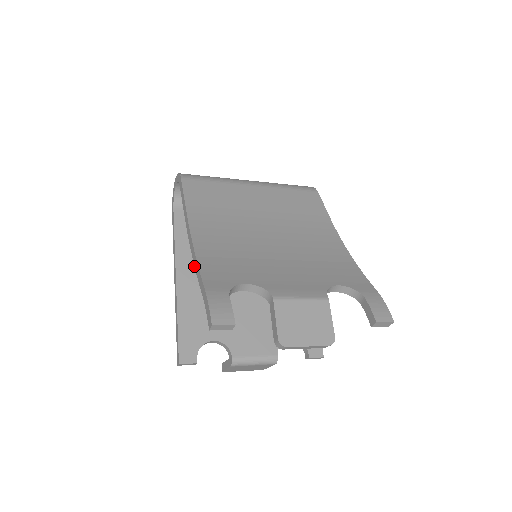
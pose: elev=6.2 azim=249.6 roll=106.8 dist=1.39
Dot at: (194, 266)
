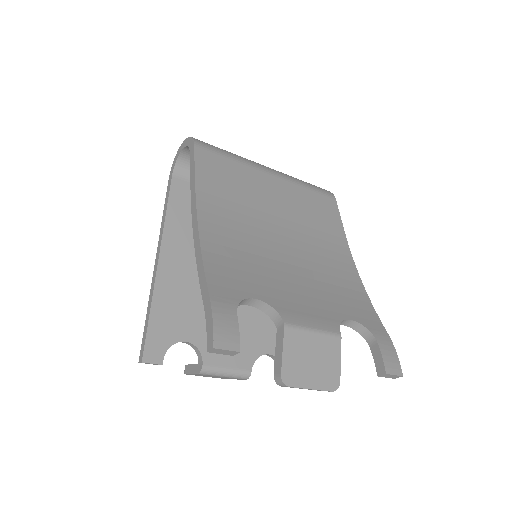
Dot at: (182, 249)
